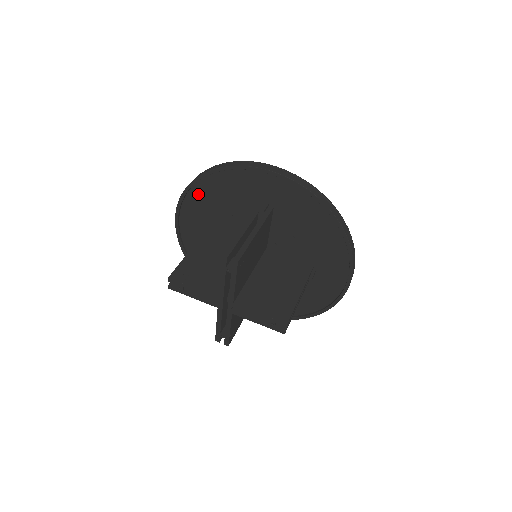
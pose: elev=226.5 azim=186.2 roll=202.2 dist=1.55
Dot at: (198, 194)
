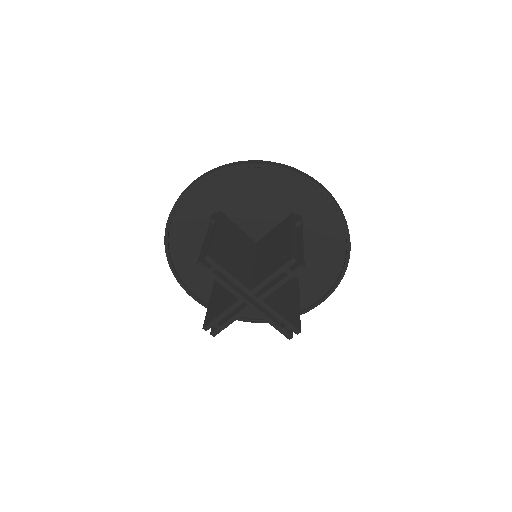
Dot at: (181, 264)
